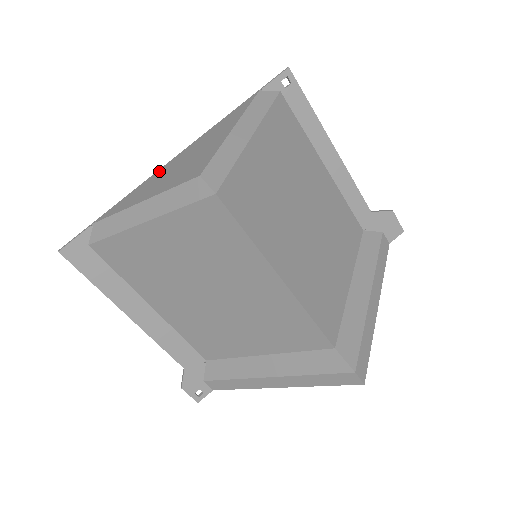
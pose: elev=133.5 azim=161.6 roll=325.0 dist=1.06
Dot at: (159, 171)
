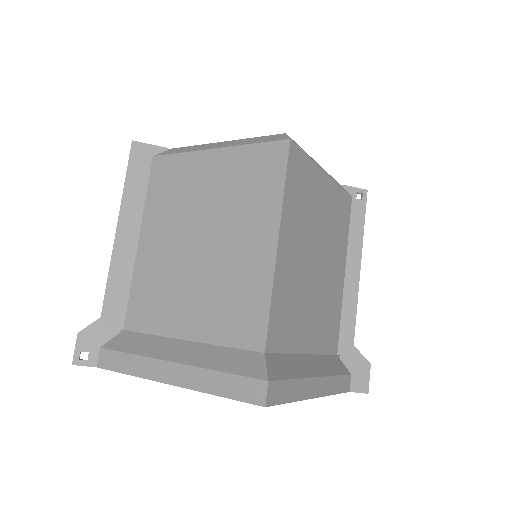
Dot at: occluded
